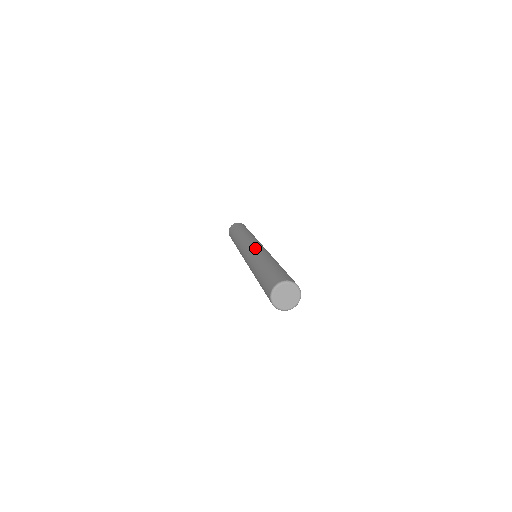
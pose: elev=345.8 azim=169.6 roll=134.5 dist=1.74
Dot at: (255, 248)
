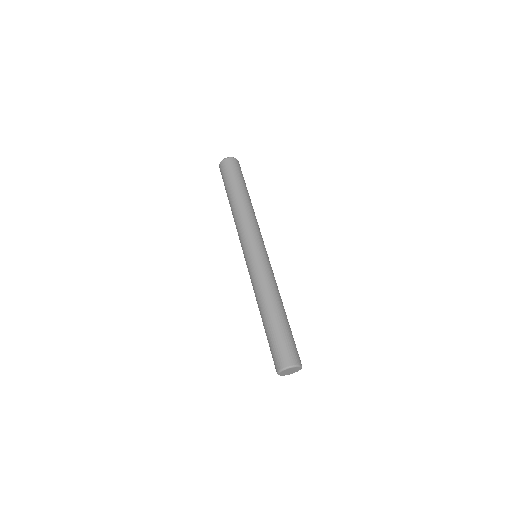
Dot at: (255, 264)
